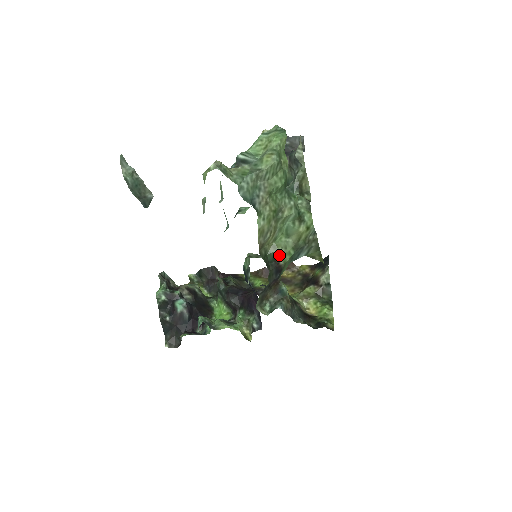
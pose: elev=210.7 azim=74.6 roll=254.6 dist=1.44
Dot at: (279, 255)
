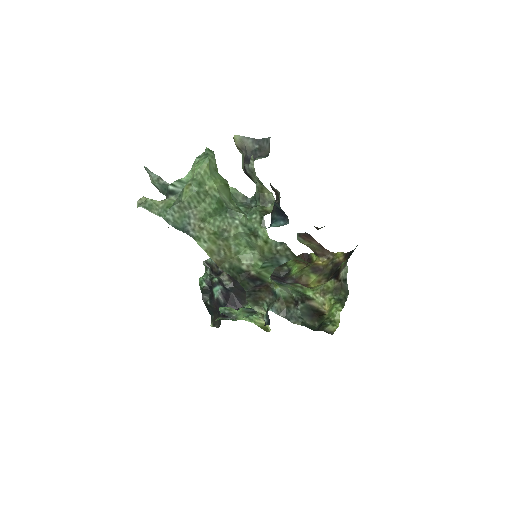
Dot at: (246, 267)
